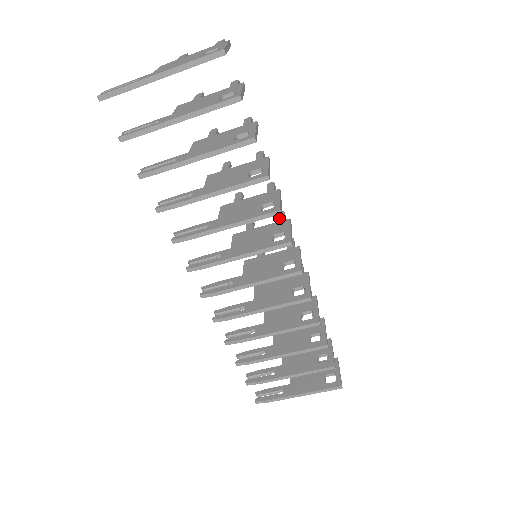
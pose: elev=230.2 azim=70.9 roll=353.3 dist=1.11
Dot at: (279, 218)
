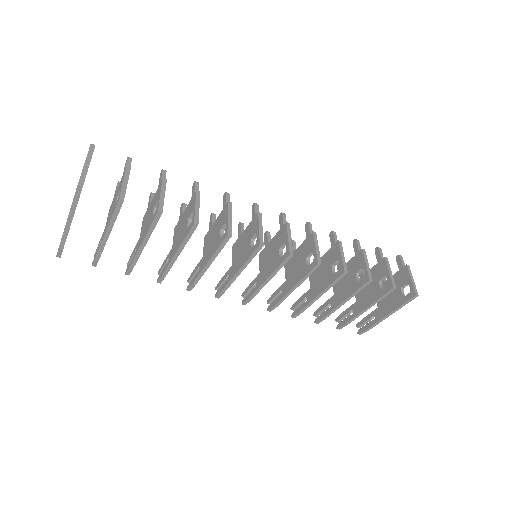
Dot at: (252, 214)
